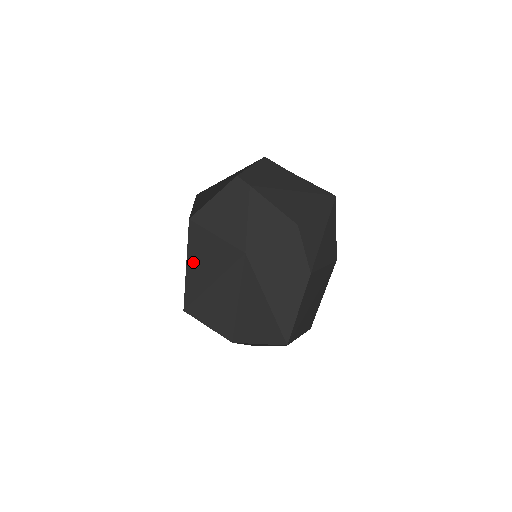
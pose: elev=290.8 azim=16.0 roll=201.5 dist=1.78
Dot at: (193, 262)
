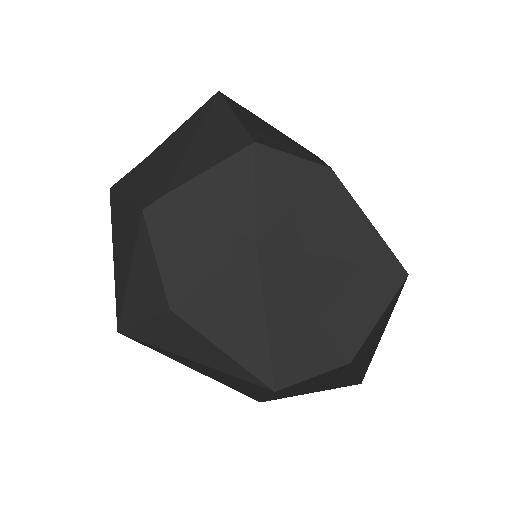
Dot at: (224, 337)
